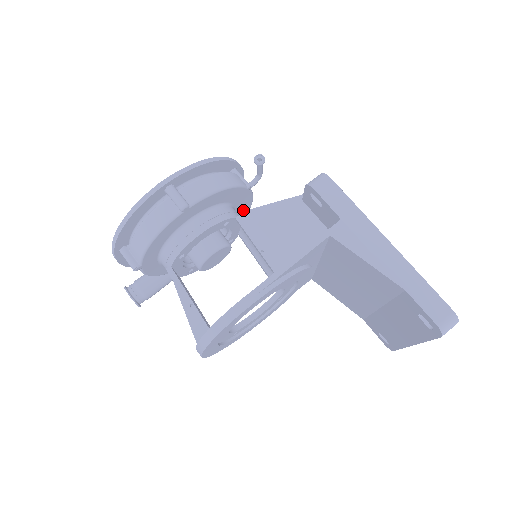
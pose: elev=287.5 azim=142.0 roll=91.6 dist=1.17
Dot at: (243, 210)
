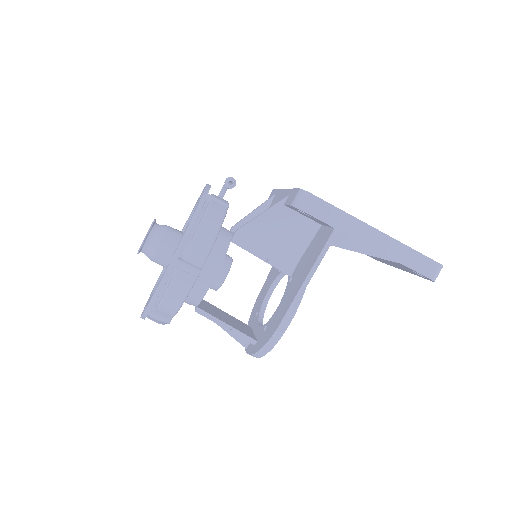
Dot at: occluded
